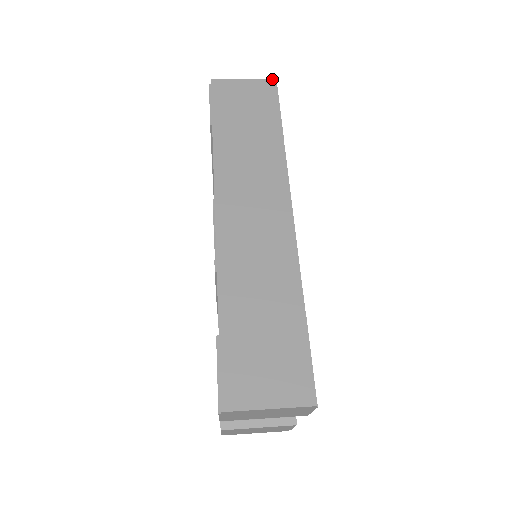
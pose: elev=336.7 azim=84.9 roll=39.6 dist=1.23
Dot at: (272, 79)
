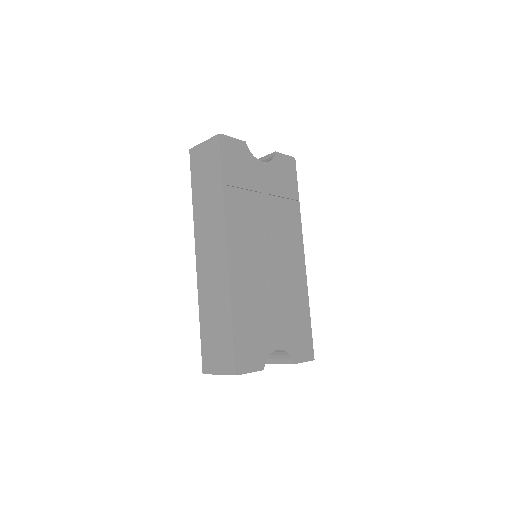
Dot at: (217, 135)
